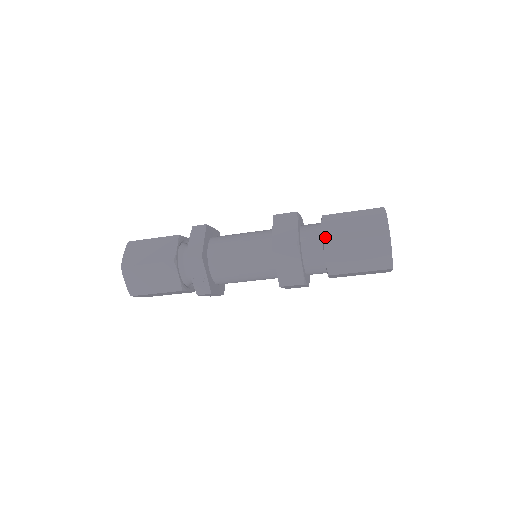
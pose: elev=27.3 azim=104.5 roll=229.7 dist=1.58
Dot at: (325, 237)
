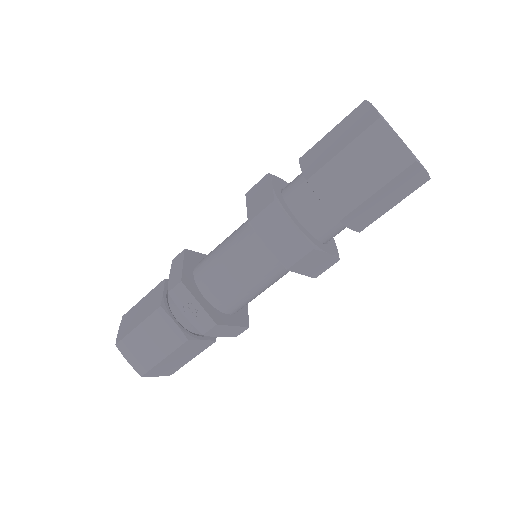
Dot at: (306, 174)
